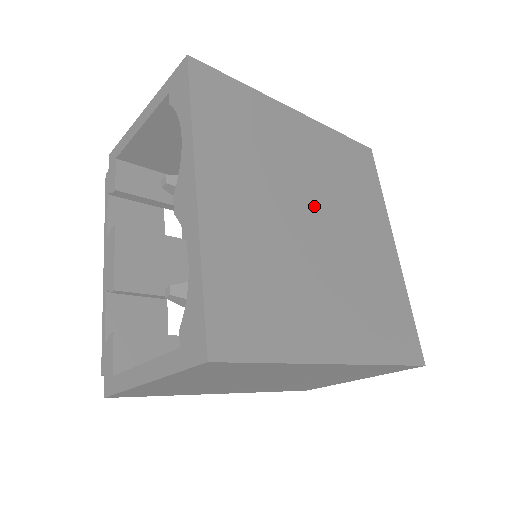
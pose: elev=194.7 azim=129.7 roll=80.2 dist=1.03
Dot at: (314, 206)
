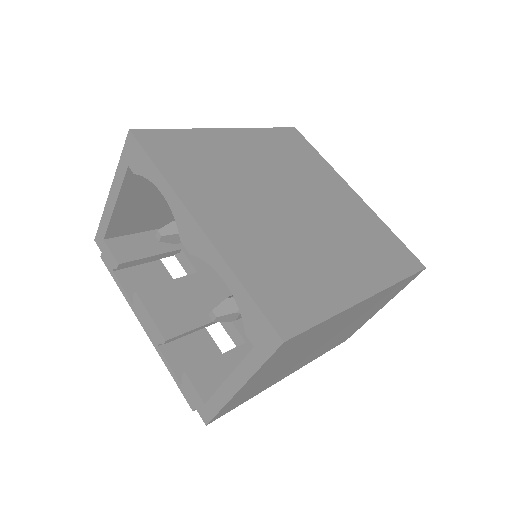
Dot at: (283, 194)
